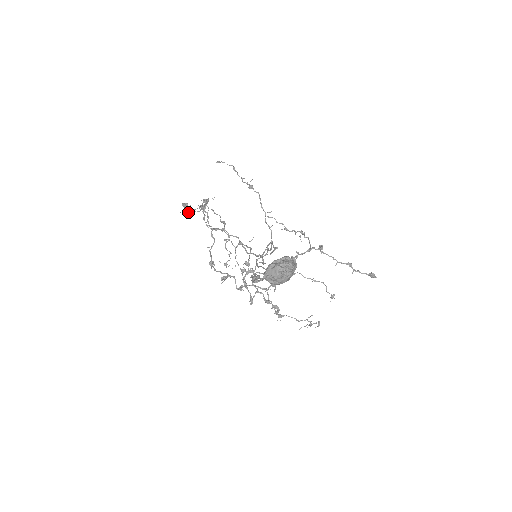
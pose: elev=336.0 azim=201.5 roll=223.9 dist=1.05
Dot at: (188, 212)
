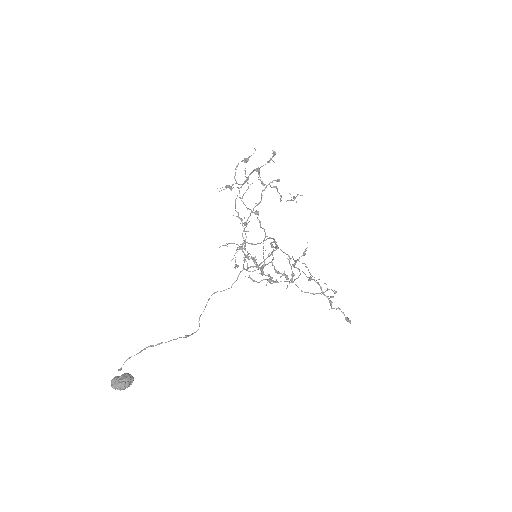
Dot at: occluded
